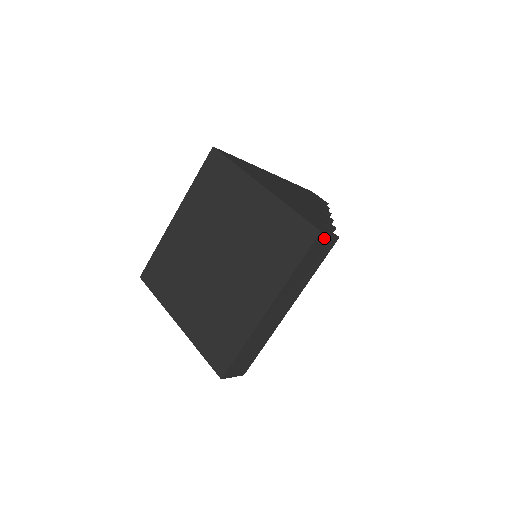
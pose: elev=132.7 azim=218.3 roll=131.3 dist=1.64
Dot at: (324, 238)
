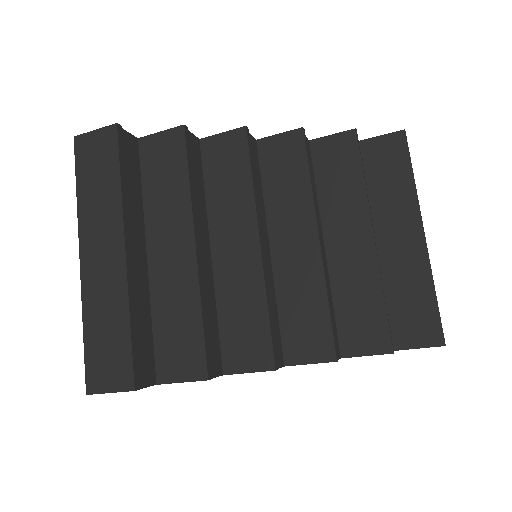
Dot at: (89, 139)
